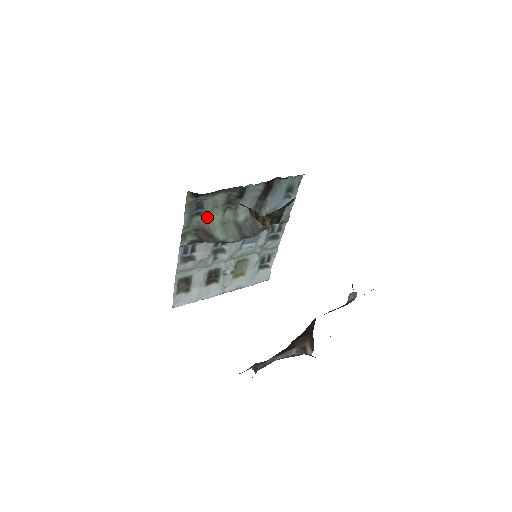
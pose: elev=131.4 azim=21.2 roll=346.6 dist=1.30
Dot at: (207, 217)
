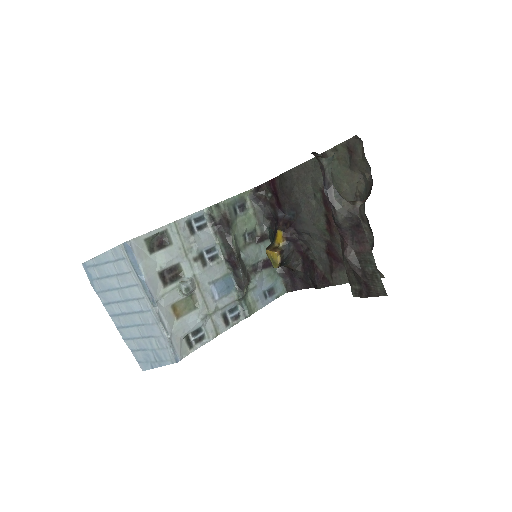
Dot at: (236, 220)
